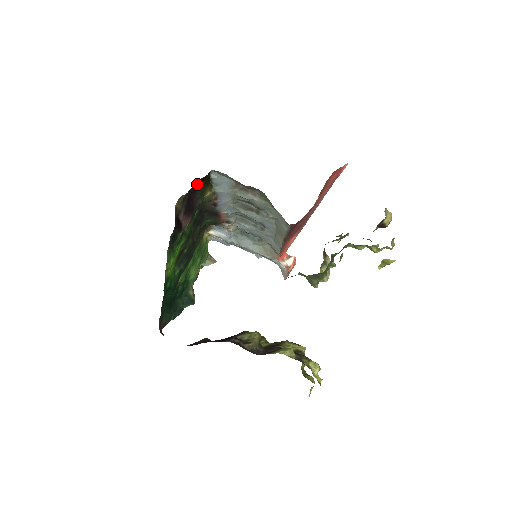
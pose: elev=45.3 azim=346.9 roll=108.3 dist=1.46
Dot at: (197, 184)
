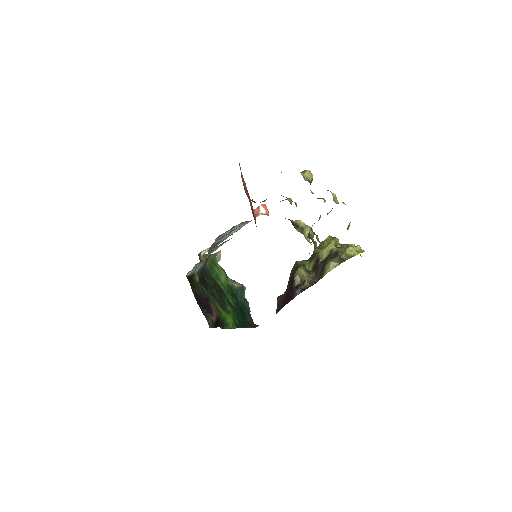
Dot at: occluded
